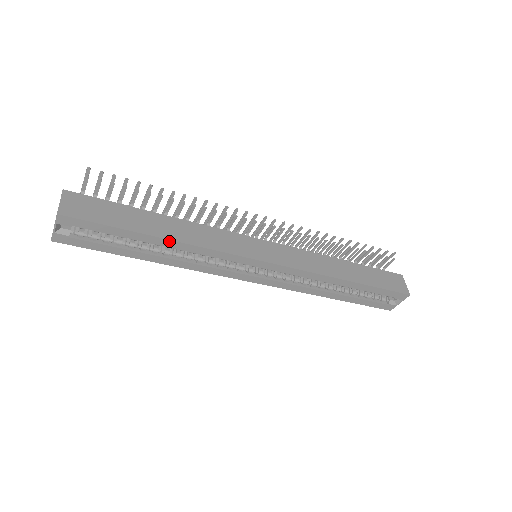
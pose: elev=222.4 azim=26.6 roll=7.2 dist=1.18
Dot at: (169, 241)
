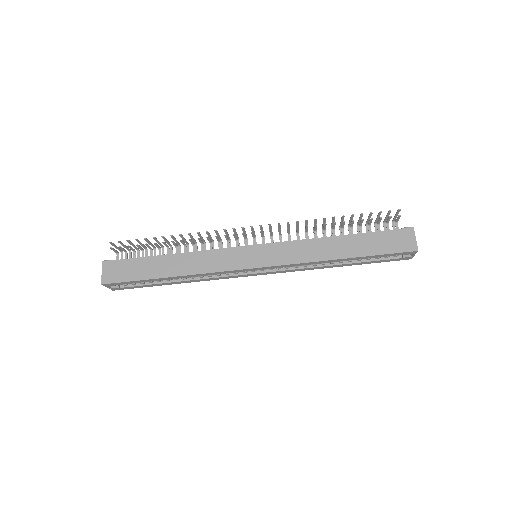
Dot at: (177, 277)
